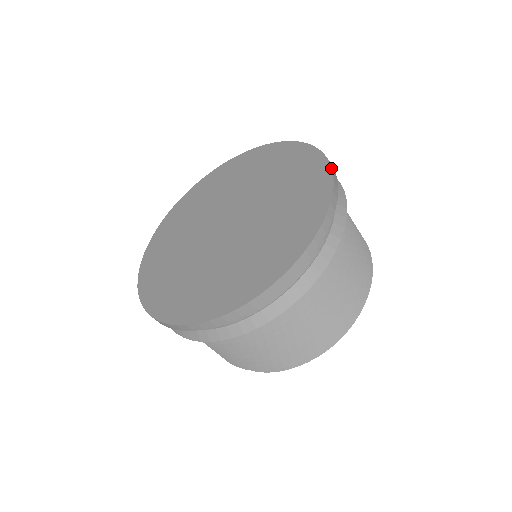
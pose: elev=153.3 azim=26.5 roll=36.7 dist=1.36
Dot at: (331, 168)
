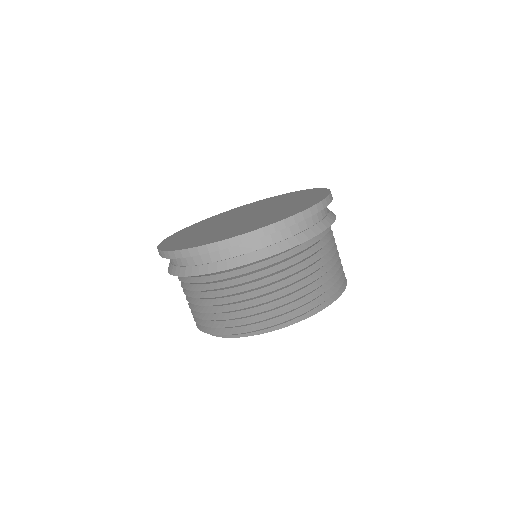
Dot at: (298, 191)
